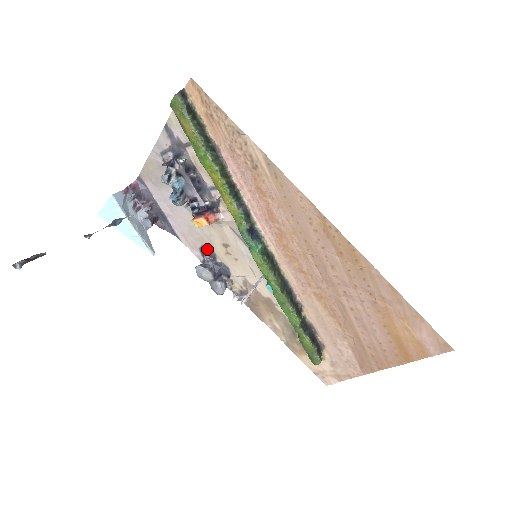
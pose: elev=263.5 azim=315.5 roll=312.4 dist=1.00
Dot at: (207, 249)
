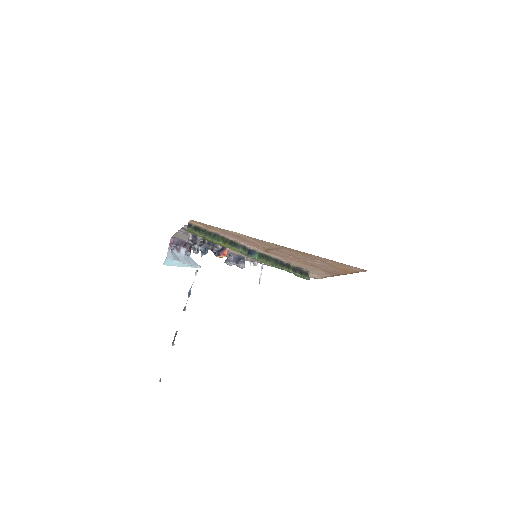
Dot at: occluded
